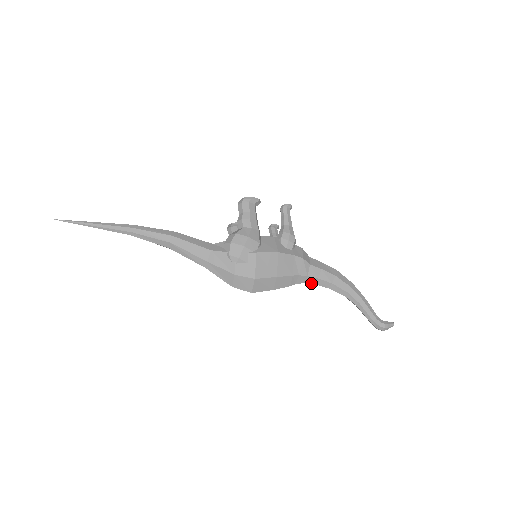
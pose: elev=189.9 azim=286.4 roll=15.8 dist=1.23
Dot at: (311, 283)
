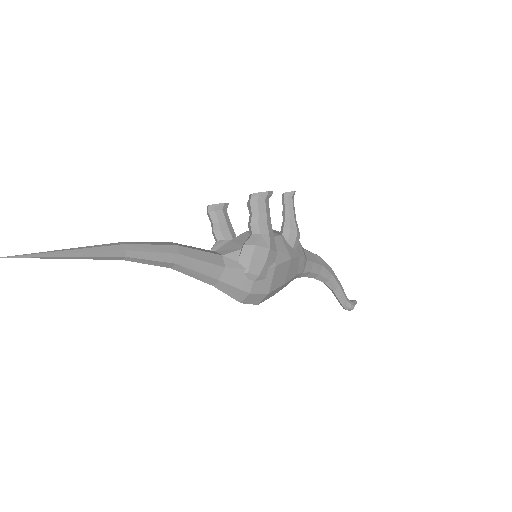
Dot at: occluded
